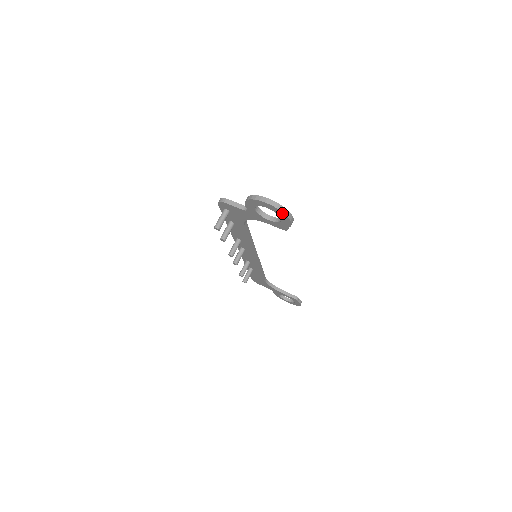
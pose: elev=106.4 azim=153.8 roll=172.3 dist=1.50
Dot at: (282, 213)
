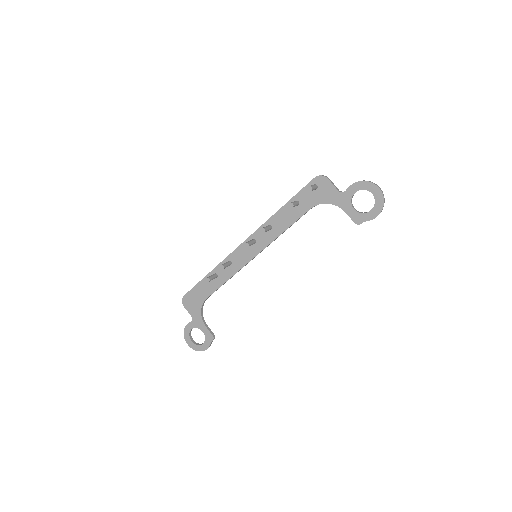
Dot at: (382, 203)
